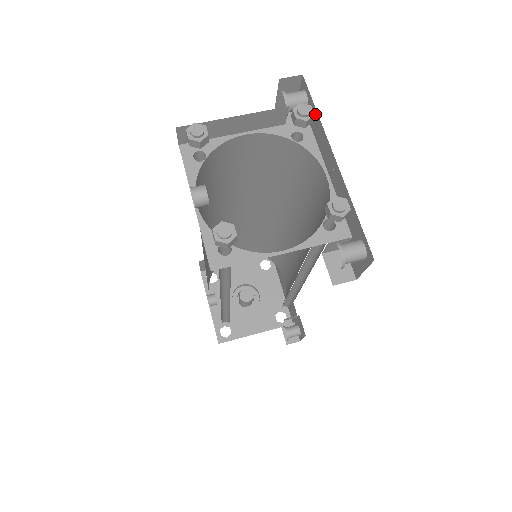
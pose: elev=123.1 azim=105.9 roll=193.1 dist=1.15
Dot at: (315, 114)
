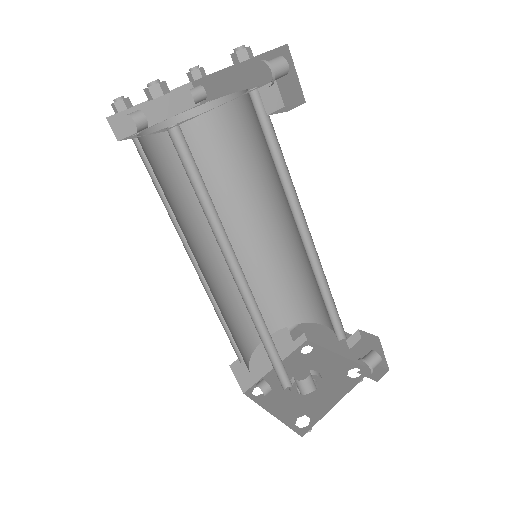
Dot at: (209, 80)
